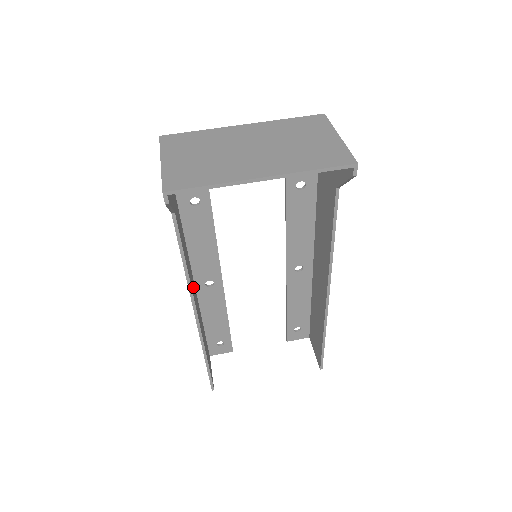
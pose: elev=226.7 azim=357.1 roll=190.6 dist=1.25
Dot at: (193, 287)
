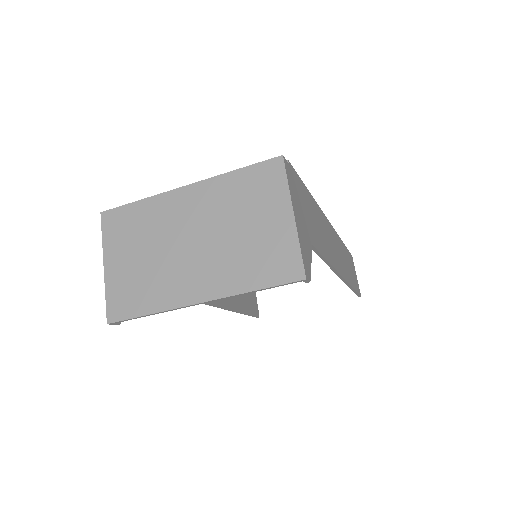
Dot at: occluded
